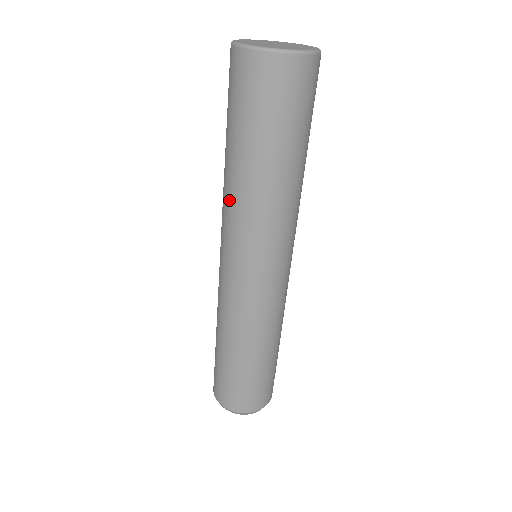
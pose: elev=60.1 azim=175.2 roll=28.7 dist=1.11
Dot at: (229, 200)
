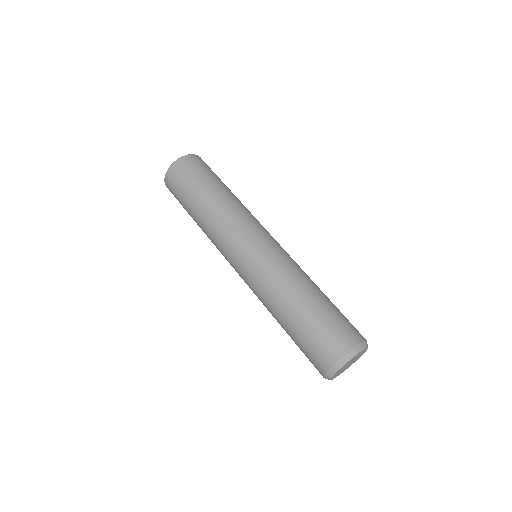
Dot at: (218, 218)
